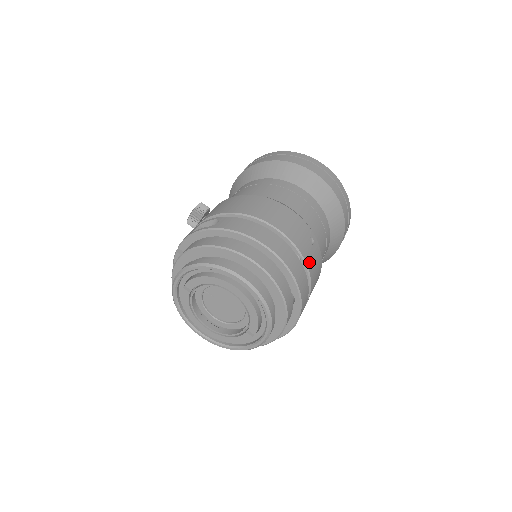
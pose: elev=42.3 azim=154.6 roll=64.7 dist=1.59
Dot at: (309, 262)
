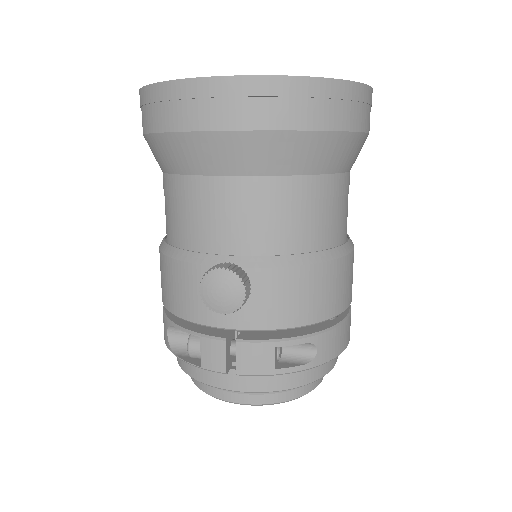
Dot at: occluded
